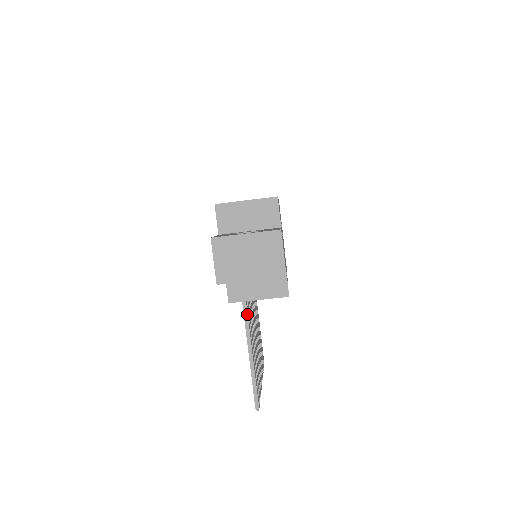
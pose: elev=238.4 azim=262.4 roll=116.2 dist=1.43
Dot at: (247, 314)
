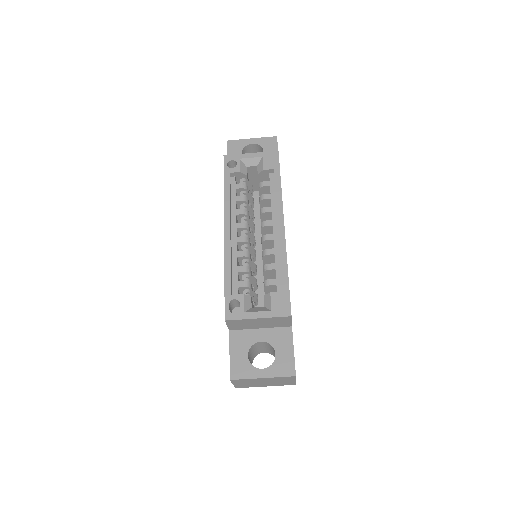
Dot at: occluded
